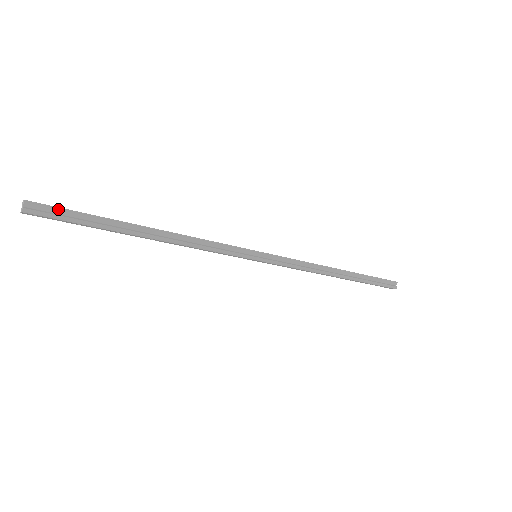
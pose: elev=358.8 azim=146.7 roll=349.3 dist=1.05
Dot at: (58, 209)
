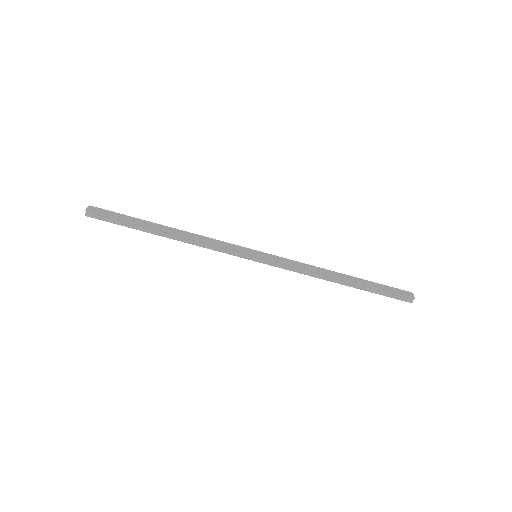
Dot at: (105, 216)
